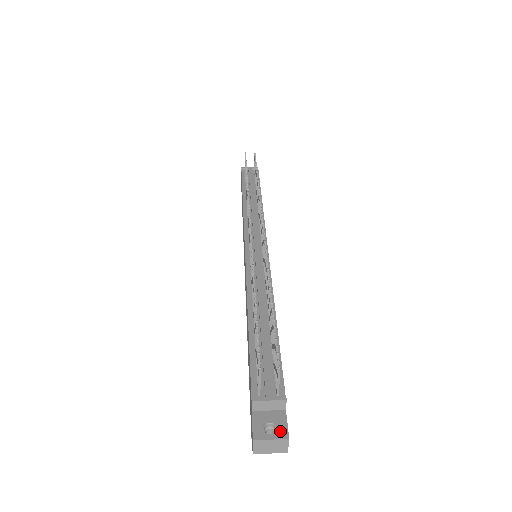
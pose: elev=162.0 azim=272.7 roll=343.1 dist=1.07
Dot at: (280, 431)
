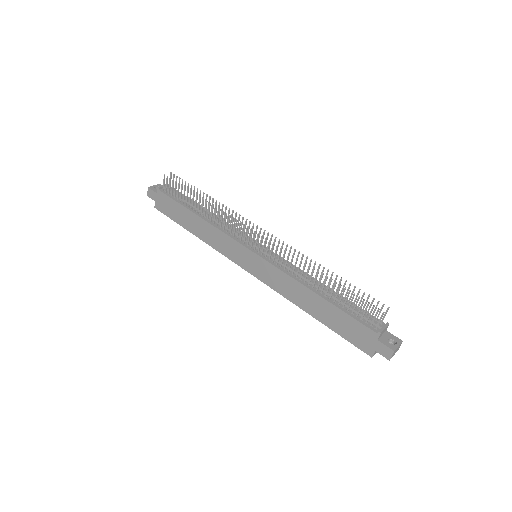
Dot at: (397, 340)
